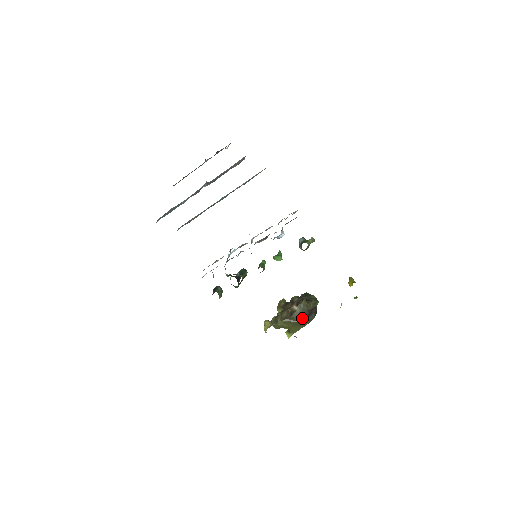
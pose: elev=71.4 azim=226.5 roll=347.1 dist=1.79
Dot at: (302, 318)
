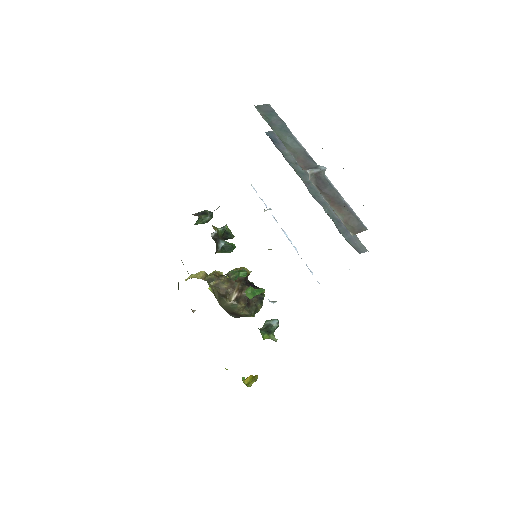
Dot at: (224, 307)
